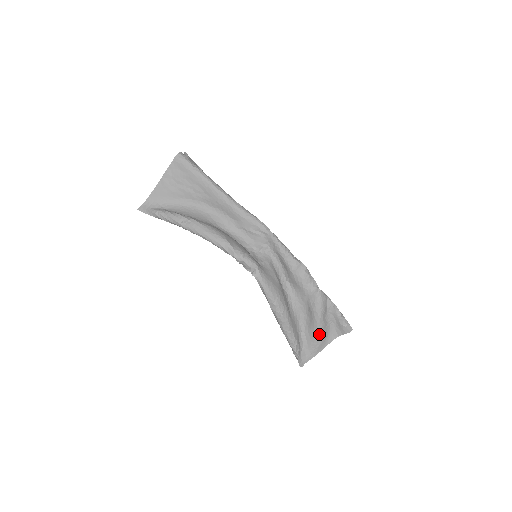
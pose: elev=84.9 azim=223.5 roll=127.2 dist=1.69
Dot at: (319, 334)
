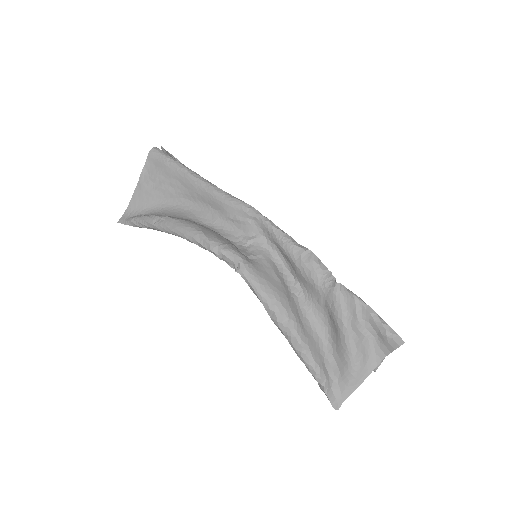
Dot at: (352, 353)
